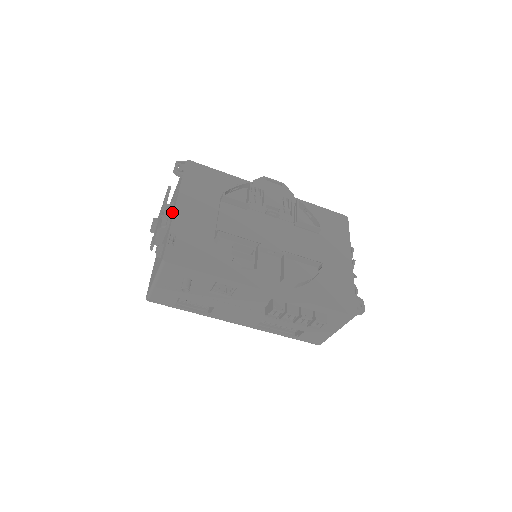
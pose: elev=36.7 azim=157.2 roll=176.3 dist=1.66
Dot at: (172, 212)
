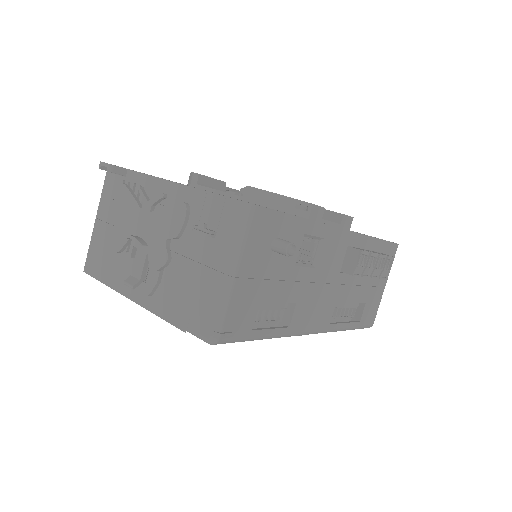
Dot at: occluded
